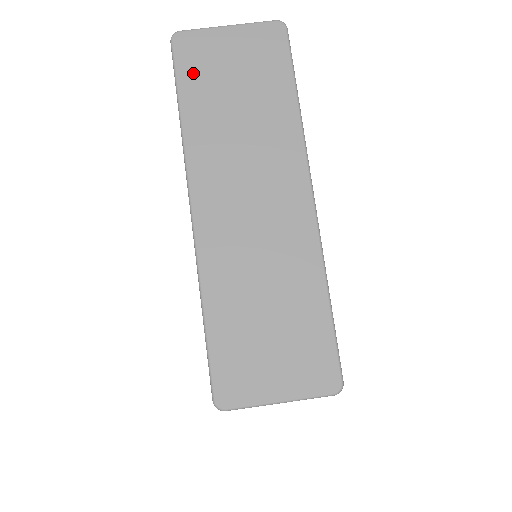
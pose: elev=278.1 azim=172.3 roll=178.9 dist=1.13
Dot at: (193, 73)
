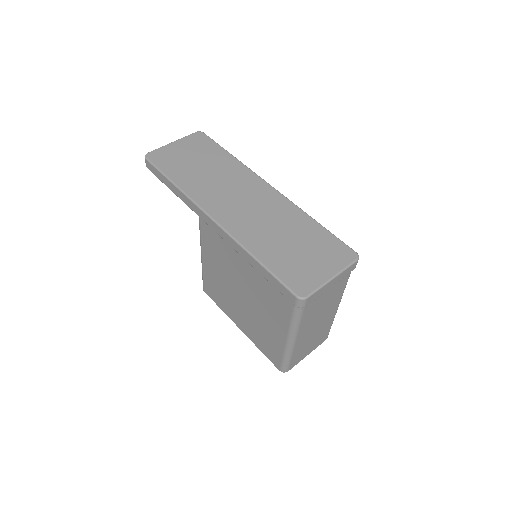
Dot at: (168, 165)
